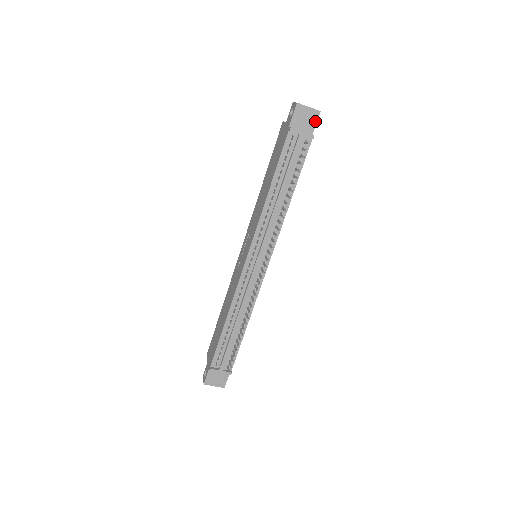
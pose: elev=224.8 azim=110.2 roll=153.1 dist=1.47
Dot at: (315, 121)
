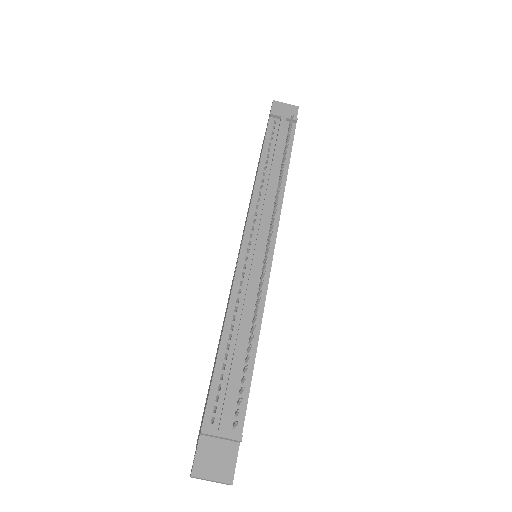
Dot at: (295, 114)
